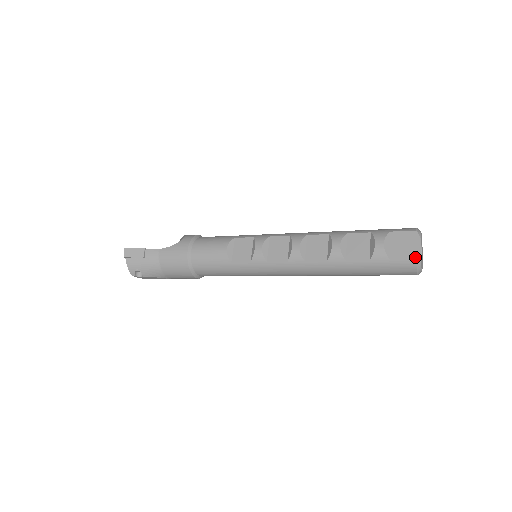
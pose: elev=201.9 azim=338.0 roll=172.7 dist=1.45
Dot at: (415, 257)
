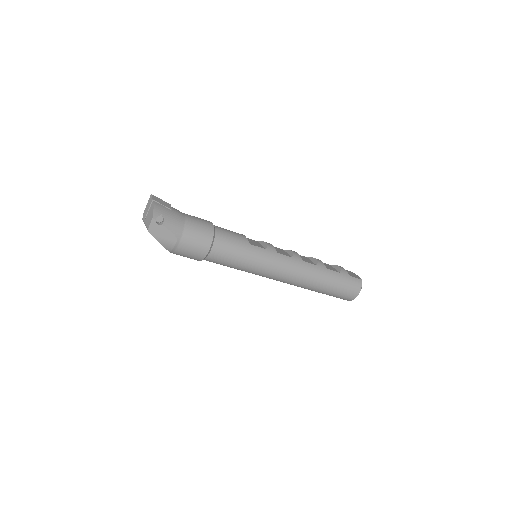
Dot at: (361, 279)
